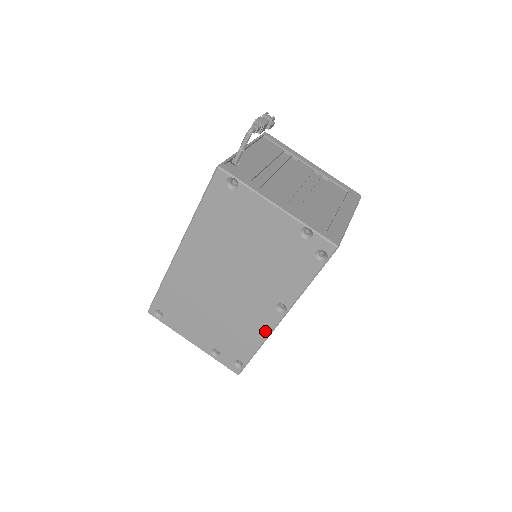
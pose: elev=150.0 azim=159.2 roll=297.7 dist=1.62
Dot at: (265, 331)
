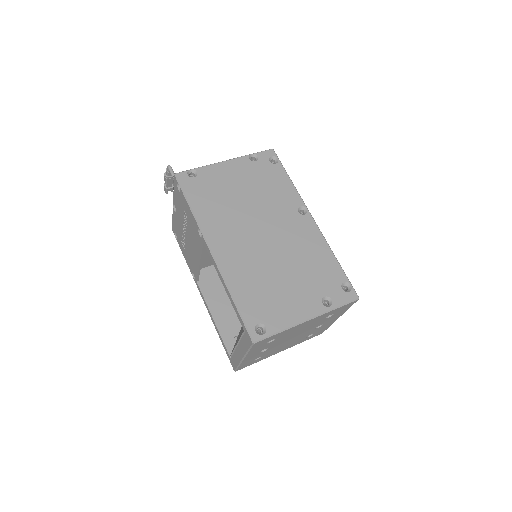
Dot at: (319, 237)
